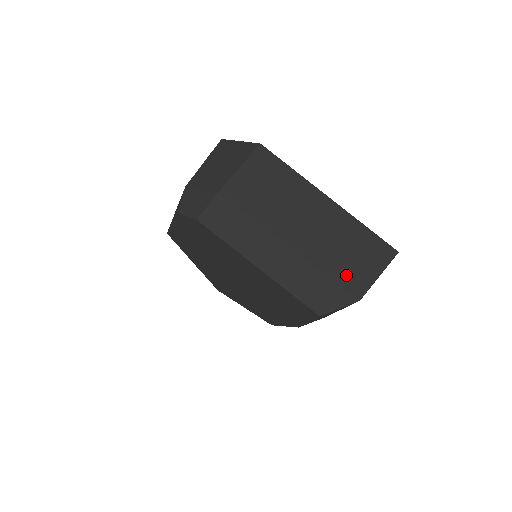
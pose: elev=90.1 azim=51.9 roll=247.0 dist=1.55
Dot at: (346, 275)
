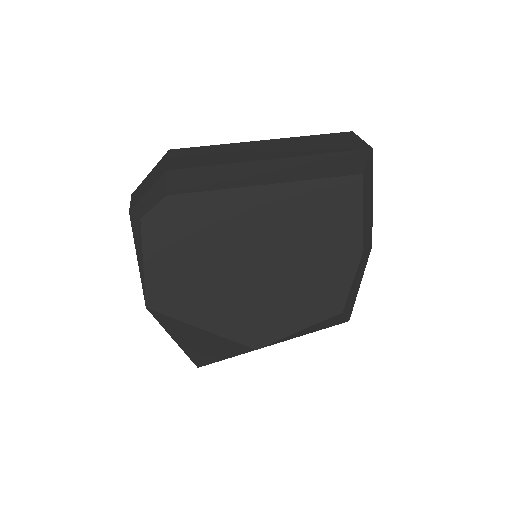
Dot at: (339, 148)
